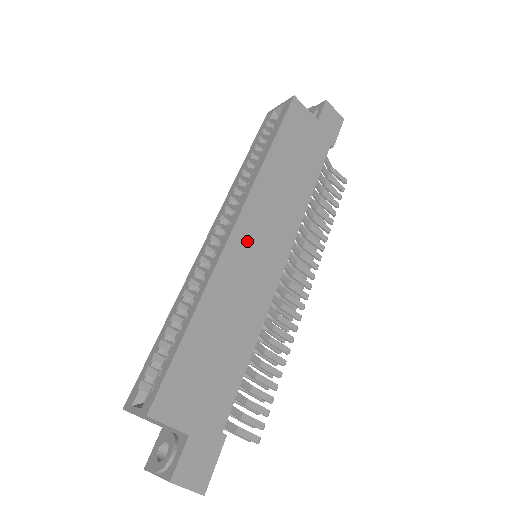
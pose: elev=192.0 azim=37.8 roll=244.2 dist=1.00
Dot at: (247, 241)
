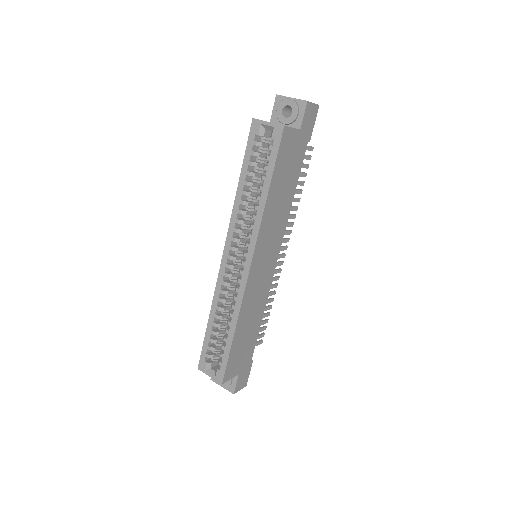
Dot at: (257, 269)
